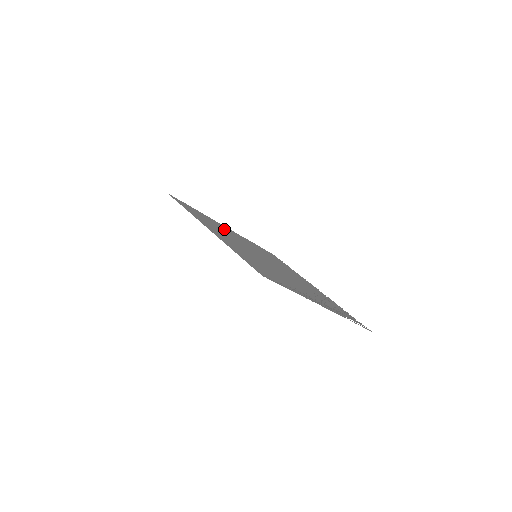
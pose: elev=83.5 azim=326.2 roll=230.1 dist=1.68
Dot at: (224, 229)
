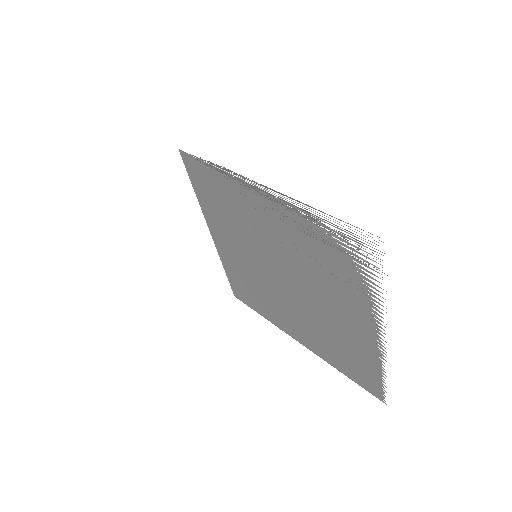
Dot at: (273, 308)
